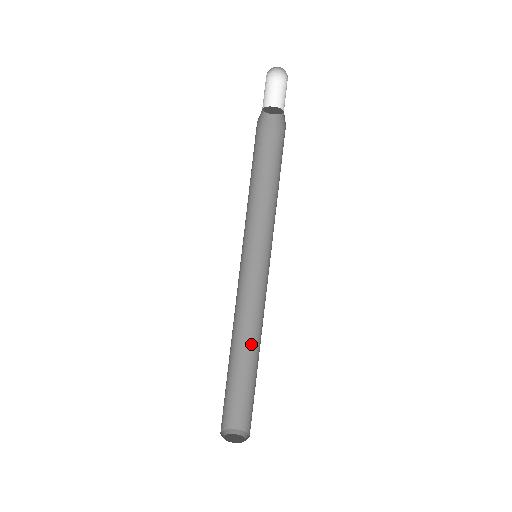
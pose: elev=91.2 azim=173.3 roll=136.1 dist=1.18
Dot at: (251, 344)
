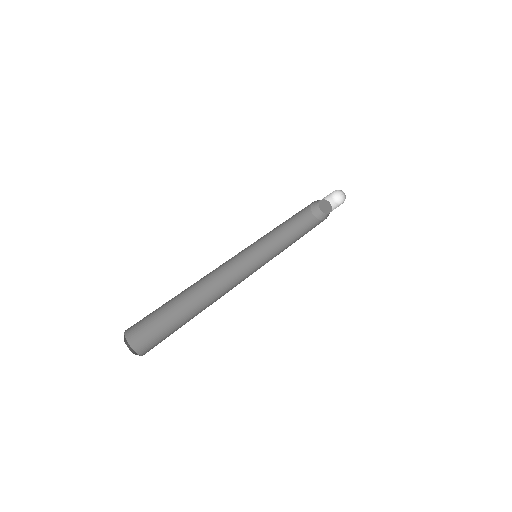
Dot at: (206, 307)
